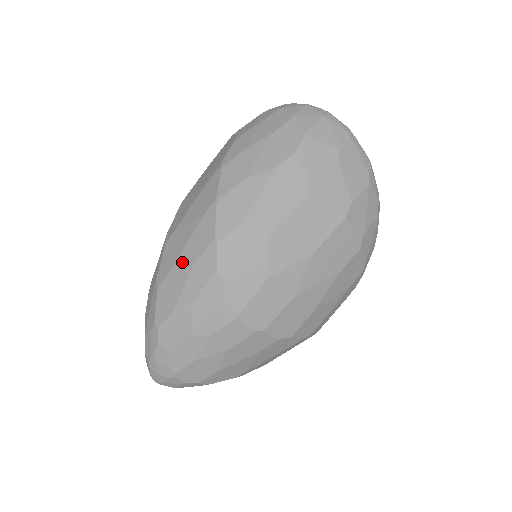
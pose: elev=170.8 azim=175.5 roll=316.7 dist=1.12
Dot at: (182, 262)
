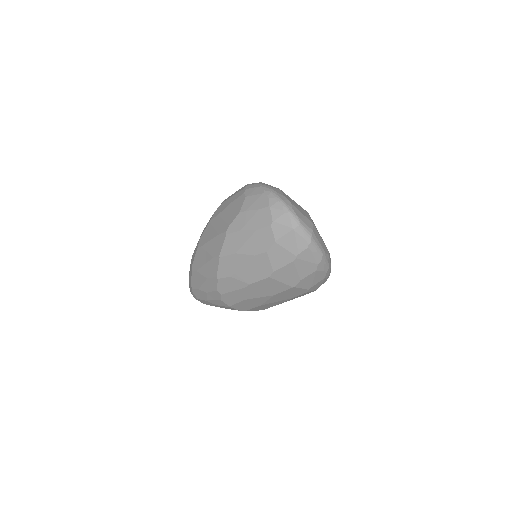
Dot at: (202, 272)
